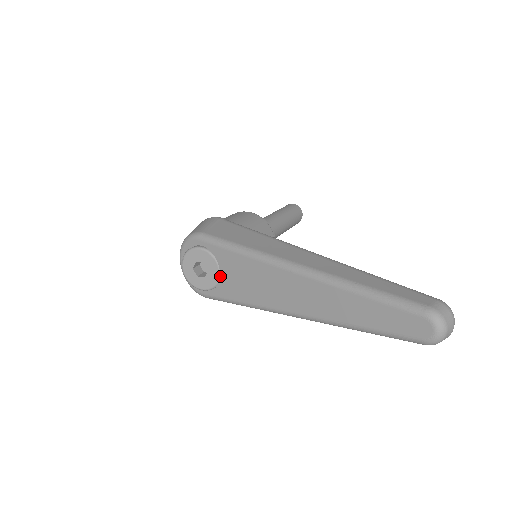
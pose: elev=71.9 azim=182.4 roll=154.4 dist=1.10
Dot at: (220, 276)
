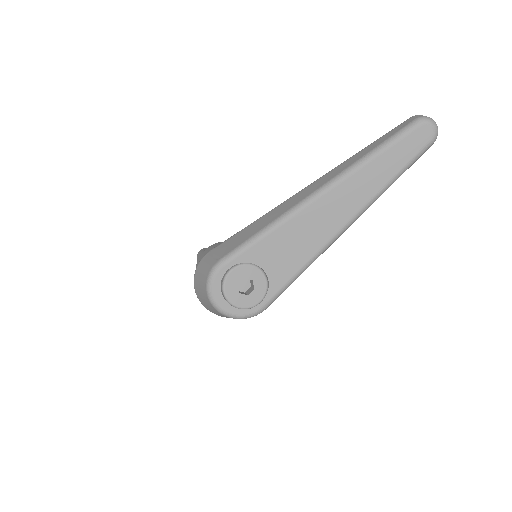
Dot at: (265, 273)
